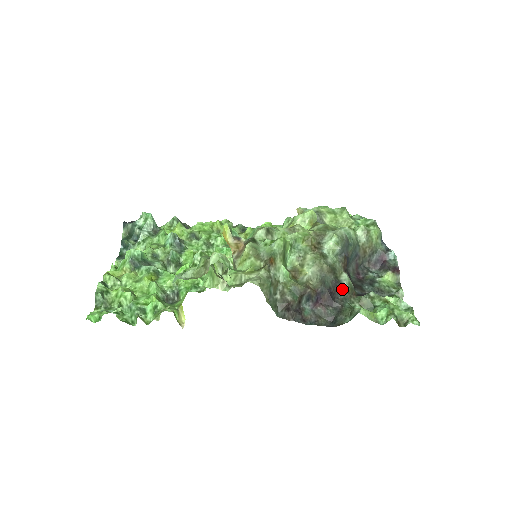
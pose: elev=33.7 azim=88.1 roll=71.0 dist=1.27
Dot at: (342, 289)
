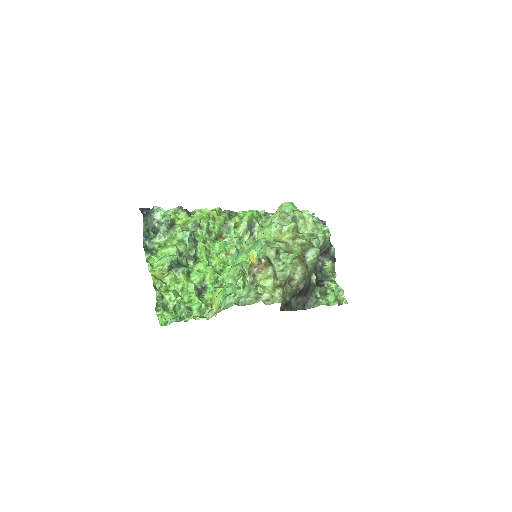
Dot at: (312, 285)
